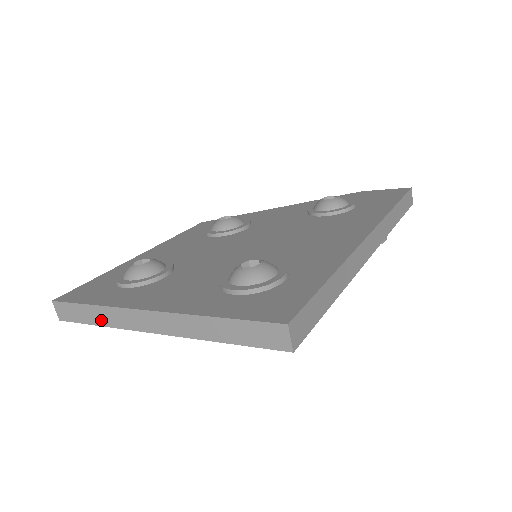
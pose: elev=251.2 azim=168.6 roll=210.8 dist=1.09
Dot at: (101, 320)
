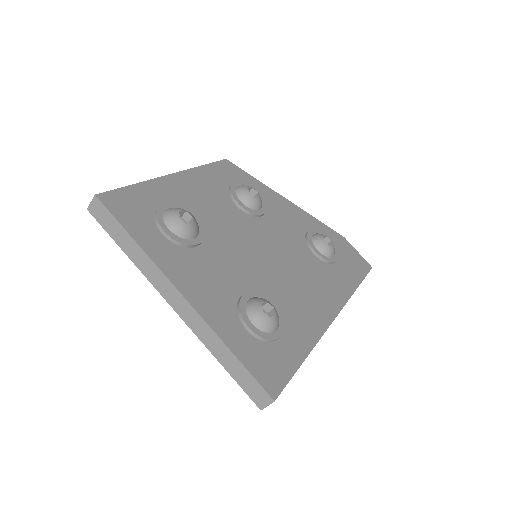
Dot at: (132, 254)
